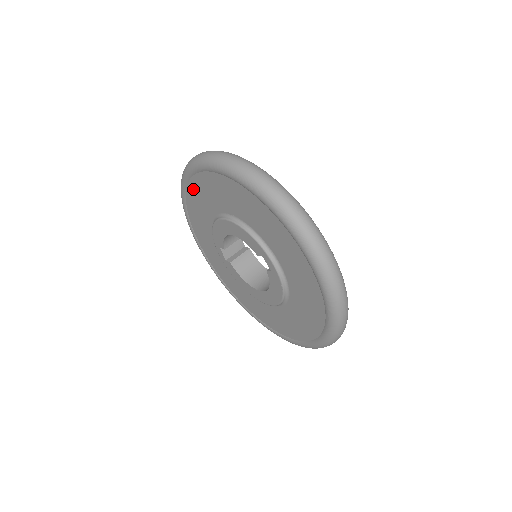
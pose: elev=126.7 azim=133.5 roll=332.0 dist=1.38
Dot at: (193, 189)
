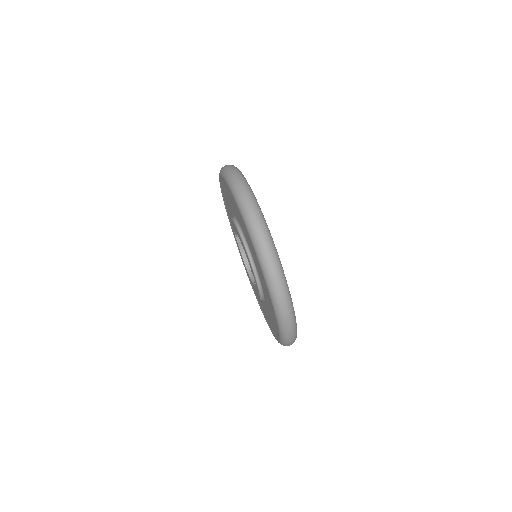
Dot at: occluded
